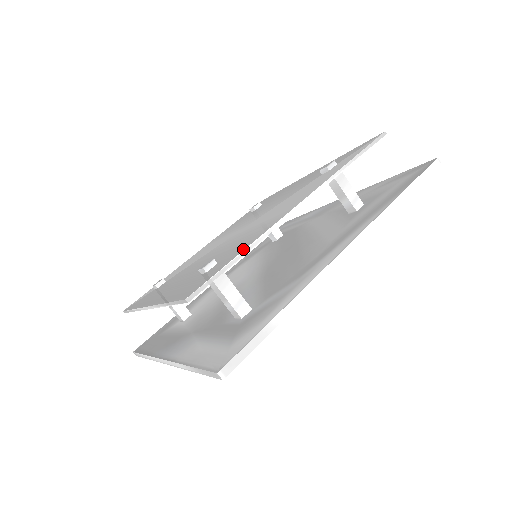
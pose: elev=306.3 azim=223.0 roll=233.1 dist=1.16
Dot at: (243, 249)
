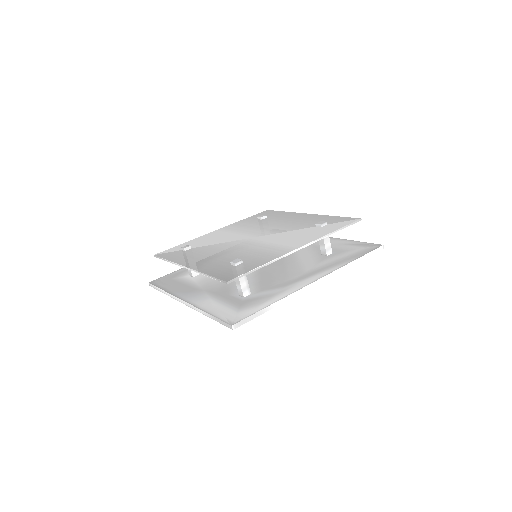
Dot at: (263, 263)
